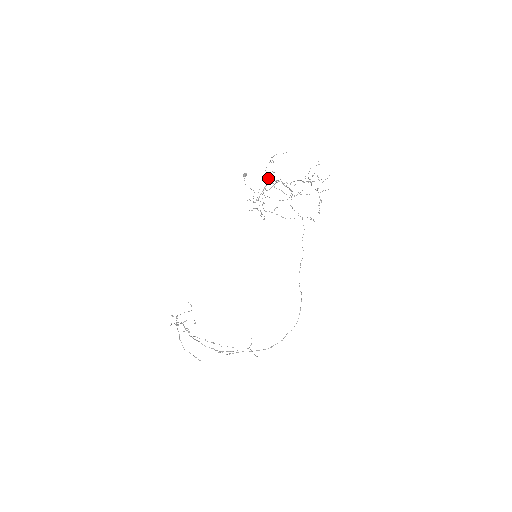
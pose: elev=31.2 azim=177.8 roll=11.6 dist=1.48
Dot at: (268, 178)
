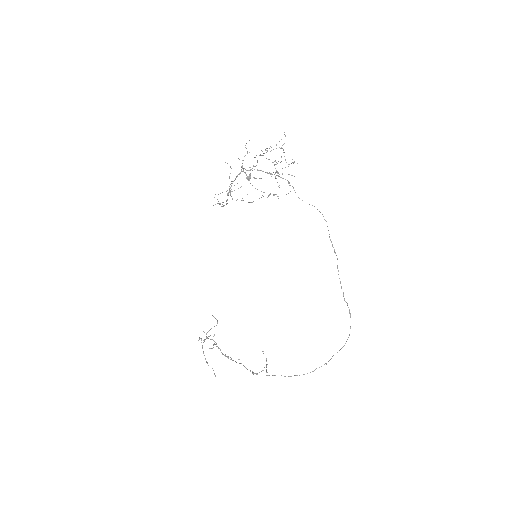
Dot at: occluded
